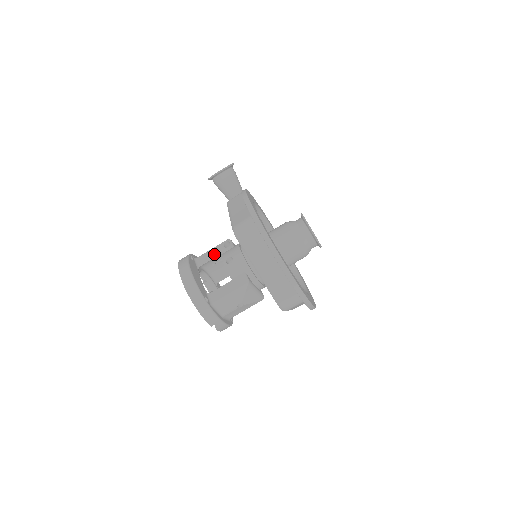
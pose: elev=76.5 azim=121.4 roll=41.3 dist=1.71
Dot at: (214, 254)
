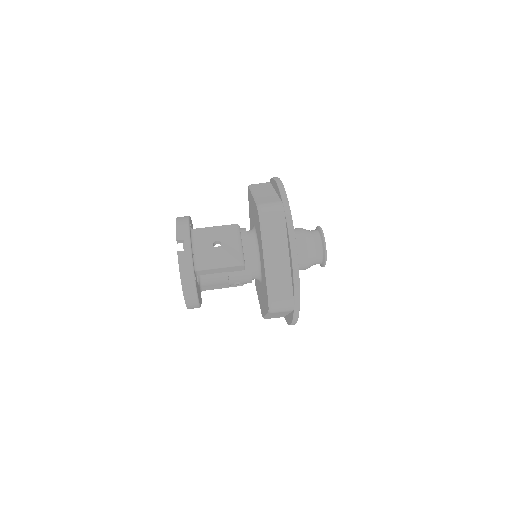
Dot at: occluded
